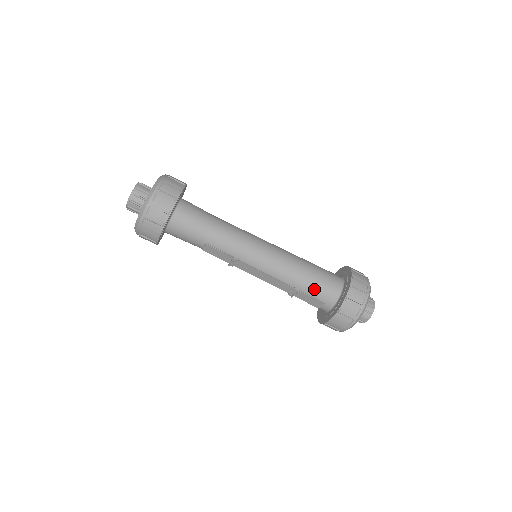
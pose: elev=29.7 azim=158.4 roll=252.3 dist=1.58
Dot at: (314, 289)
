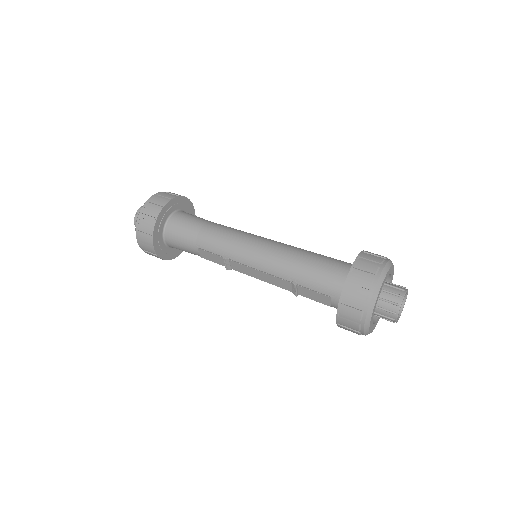
Dot at: (314, 280)
